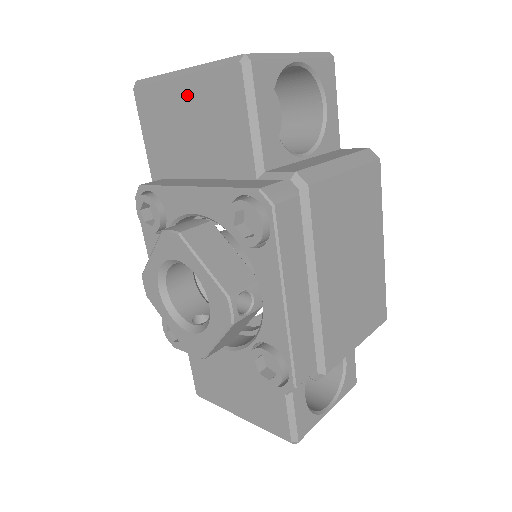
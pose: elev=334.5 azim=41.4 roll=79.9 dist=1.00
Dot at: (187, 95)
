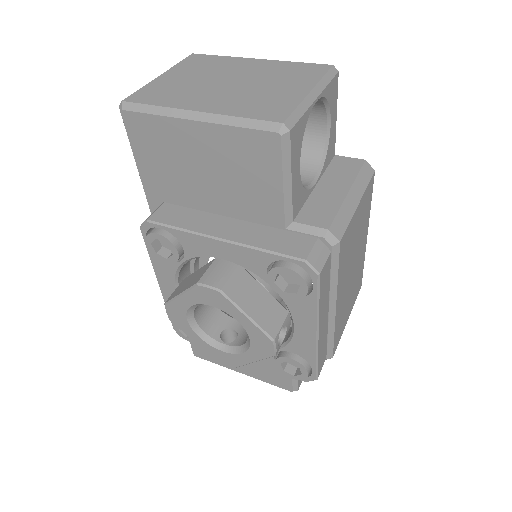
Dot at: (203, 140)
